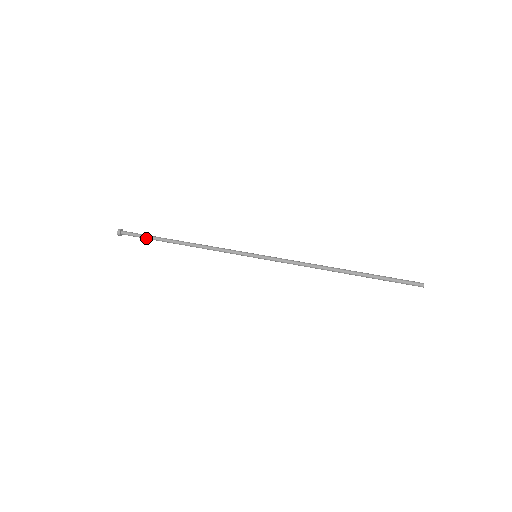
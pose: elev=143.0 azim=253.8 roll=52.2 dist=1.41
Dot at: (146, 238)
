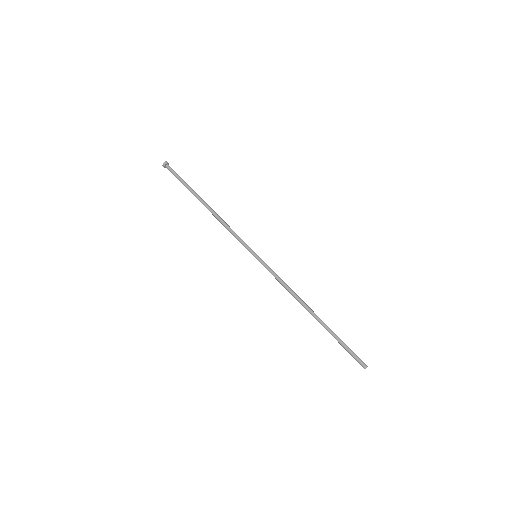
Dot at: (182, 183)
